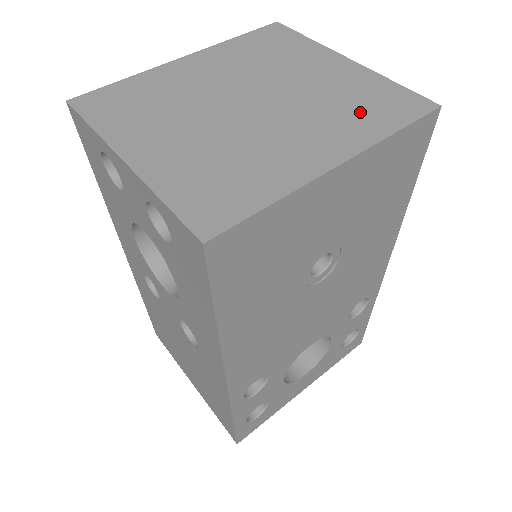
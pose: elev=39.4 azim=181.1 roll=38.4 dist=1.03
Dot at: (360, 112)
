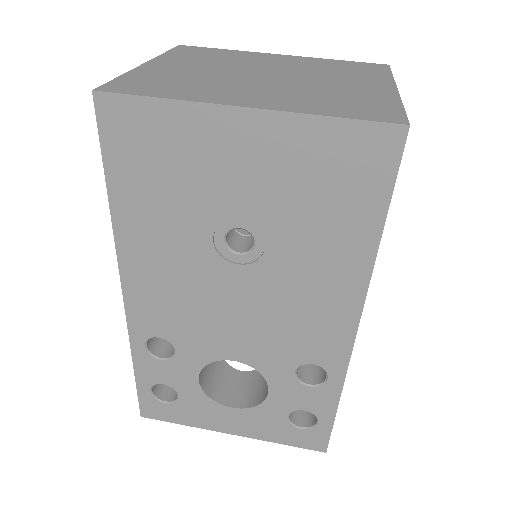
Dot at: (329, 102)
